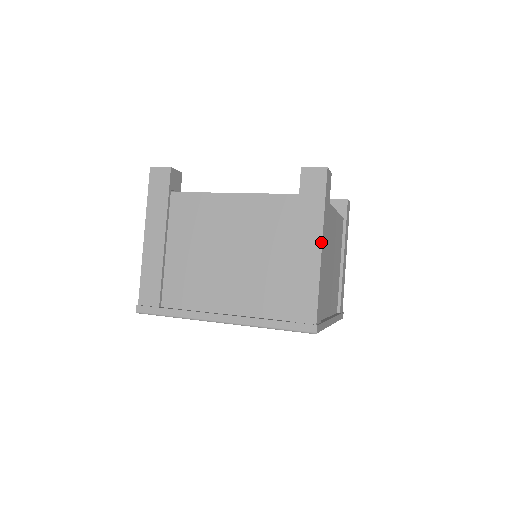
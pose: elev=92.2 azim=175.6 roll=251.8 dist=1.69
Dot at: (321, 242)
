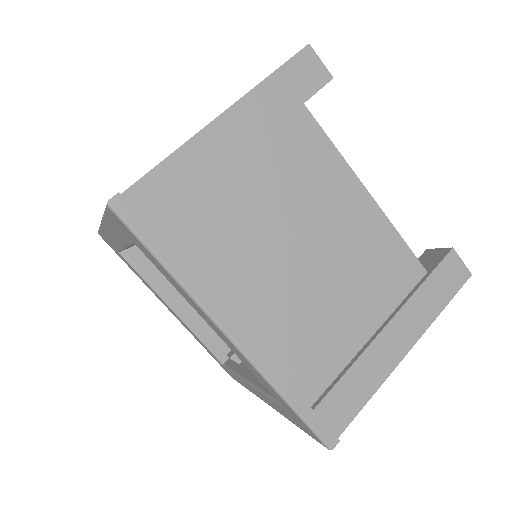
Dot at: (412, 346)
